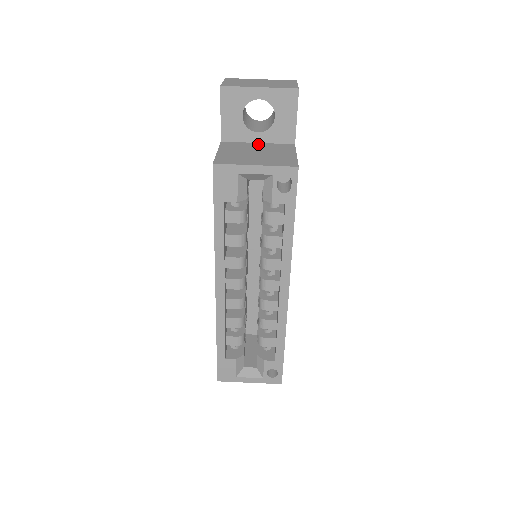
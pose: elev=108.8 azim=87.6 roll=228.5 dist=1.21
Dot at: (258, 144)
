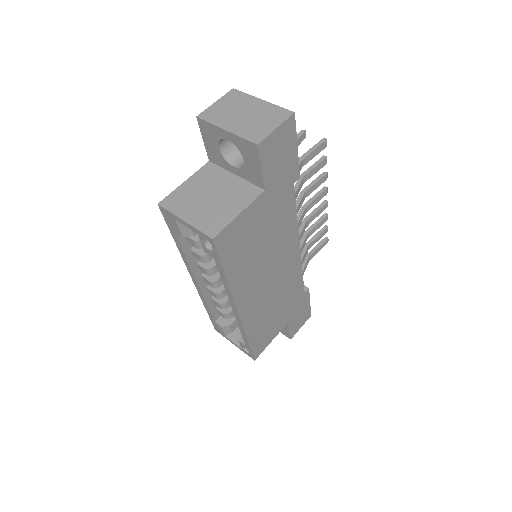
Dot at: (232, 178)
